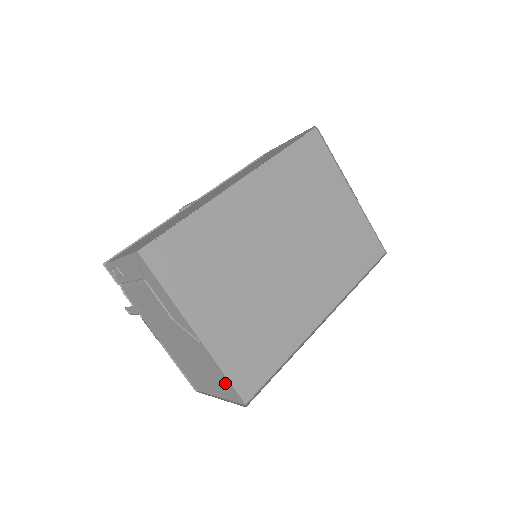
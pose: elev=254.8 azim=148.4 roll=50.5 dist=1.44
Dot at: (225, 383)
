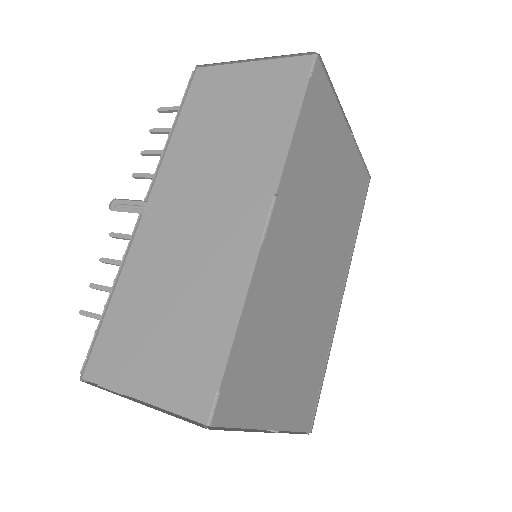
Dot at: occluded
